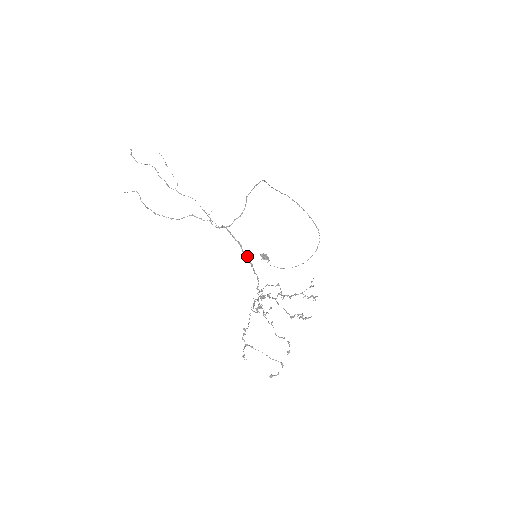
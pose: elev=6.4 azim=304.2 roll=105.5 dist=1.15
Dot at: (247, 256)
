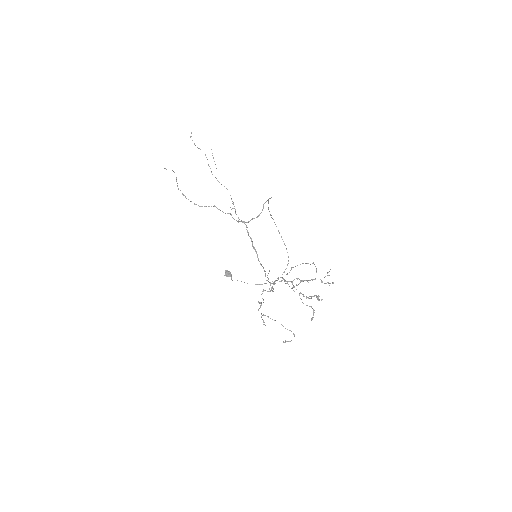
Dot at: (256, 251)
